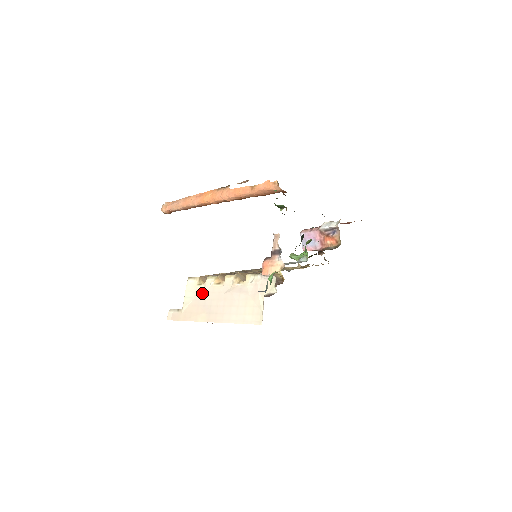
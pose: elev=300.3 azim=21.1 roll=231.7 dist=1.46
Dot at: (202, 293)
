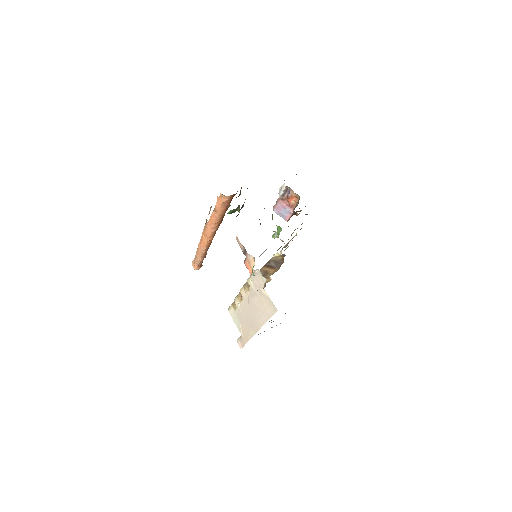
Dot at: (240, 314)
